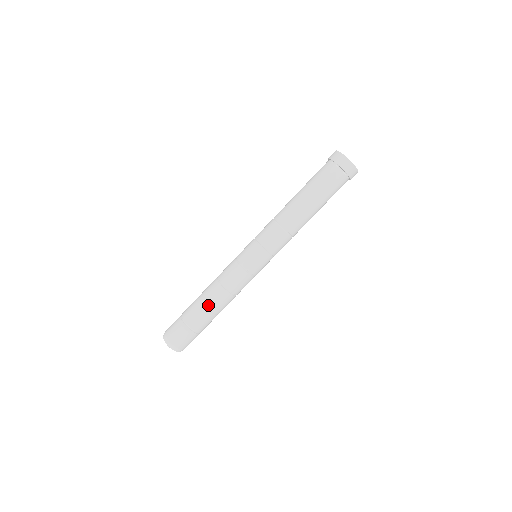
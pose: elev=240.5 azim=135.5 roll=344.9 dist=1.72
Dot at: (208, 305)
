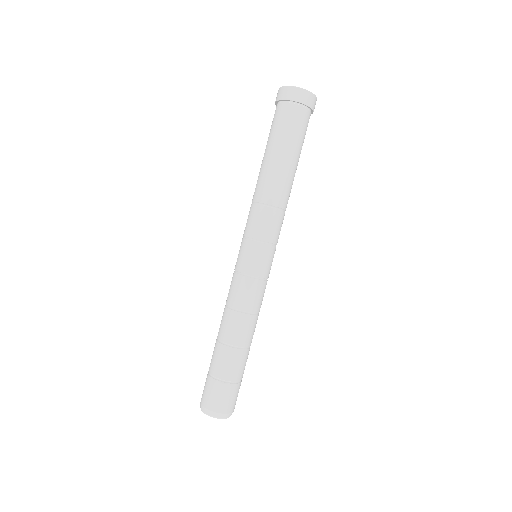
Dot at: (225, 340)
